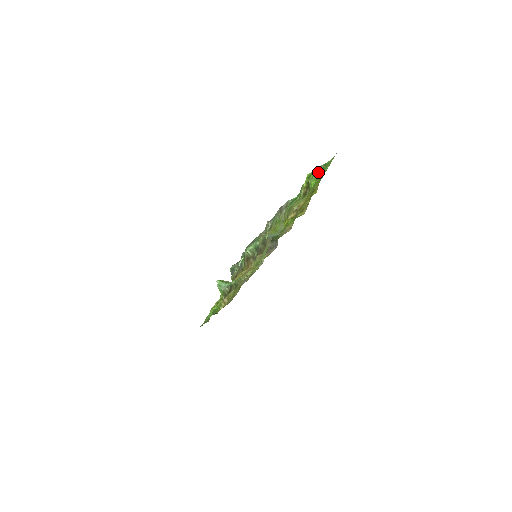
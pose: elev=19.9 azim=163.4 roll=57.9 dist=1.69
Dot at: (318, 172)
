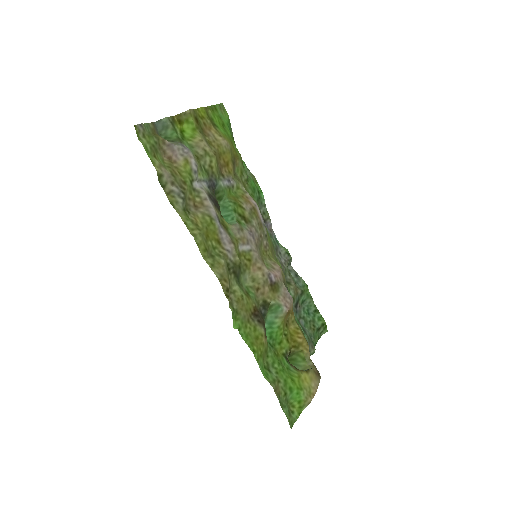
Dot at: (231, 134)
